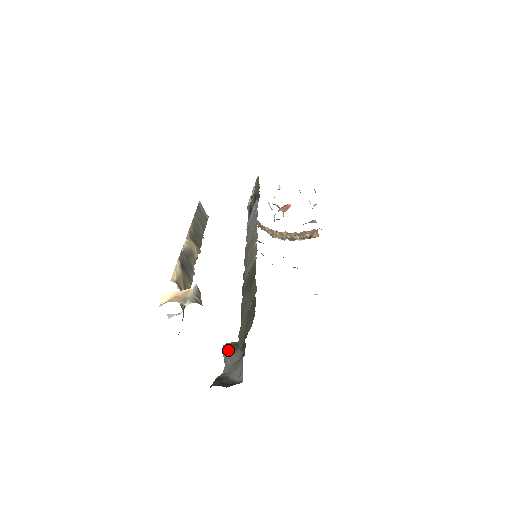
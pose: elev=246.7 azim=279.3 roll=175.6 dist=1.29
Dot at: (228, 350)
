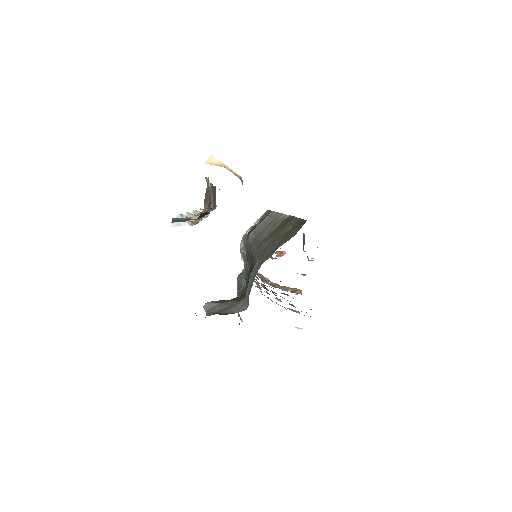
Dot at: (216, 302)
